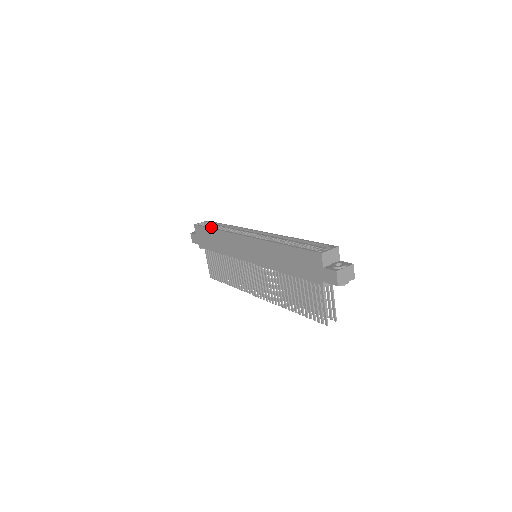
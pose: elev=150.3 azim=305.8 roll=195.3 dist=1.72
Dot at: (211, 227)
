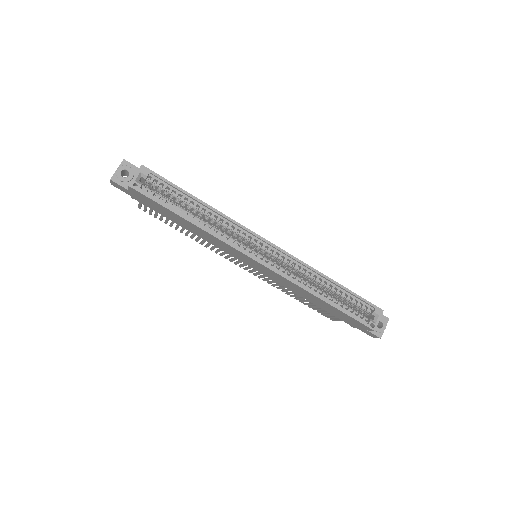
Dot at: (162, 190)
